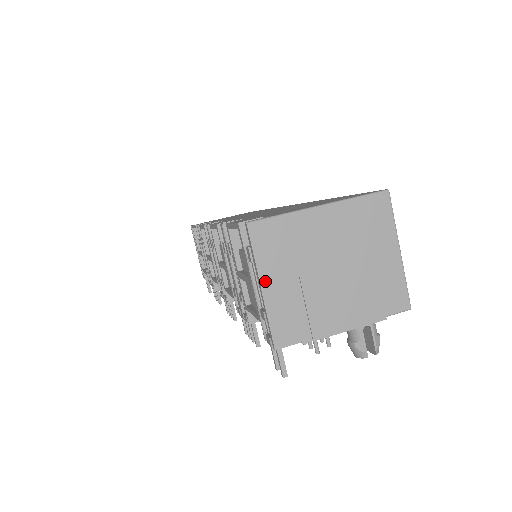
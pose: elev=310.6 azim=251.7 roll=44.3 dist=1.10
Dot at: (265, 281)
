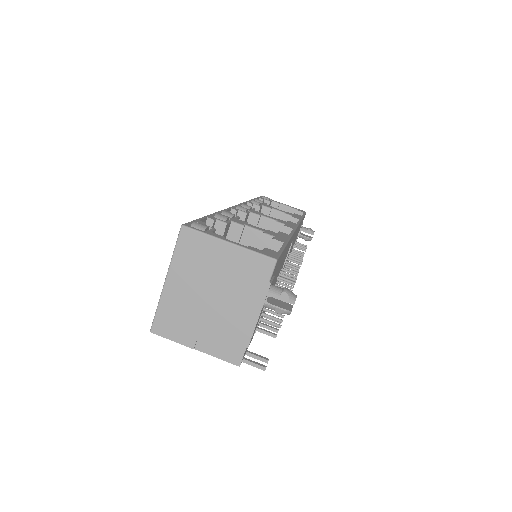
Dot at: (191, 345)
